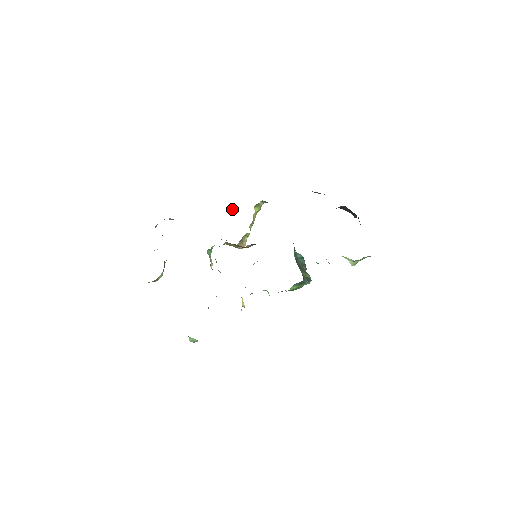
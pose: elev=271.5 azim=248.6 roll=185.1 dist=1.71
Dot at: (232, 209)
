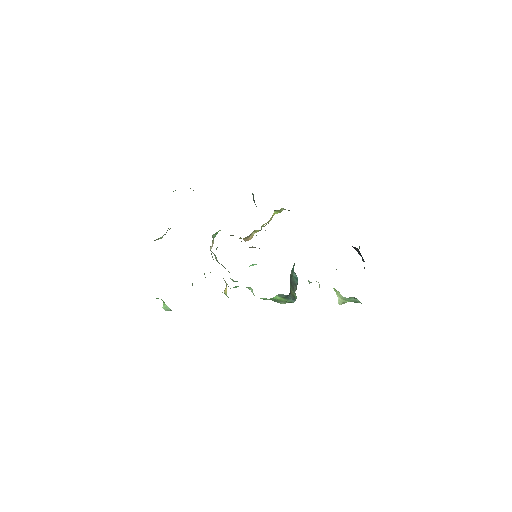
Dot at: (253, 199)
